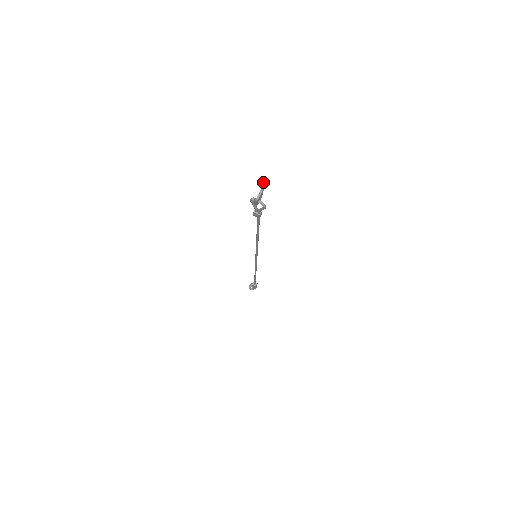
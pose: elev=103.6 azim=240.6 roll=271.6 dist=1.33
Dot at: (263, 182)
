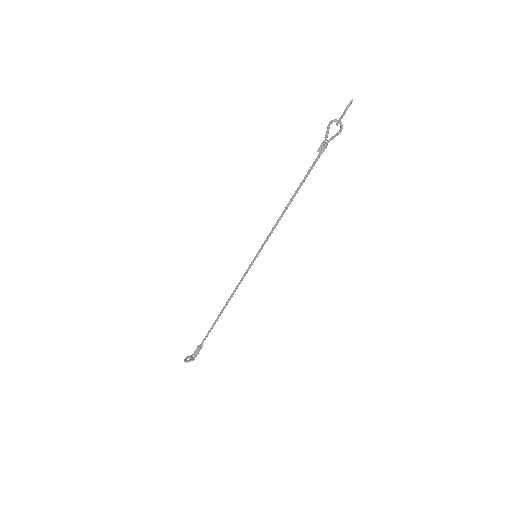
Dot at: (352, 99)
